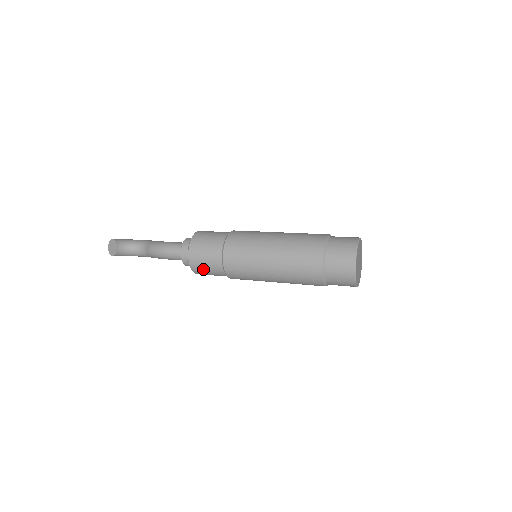
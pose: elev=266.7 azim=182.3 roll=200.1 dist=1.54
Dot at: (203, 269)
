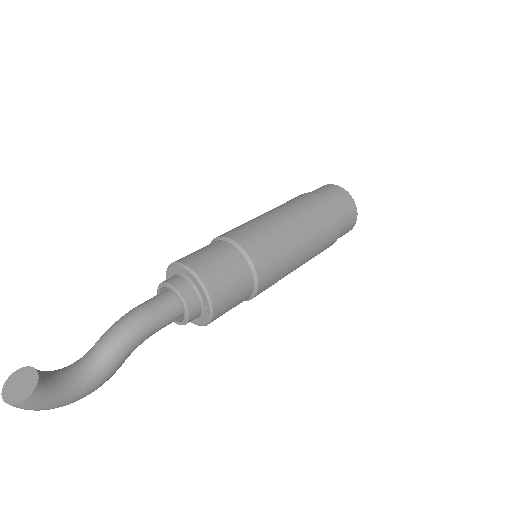
Dot at: (220, 275)
